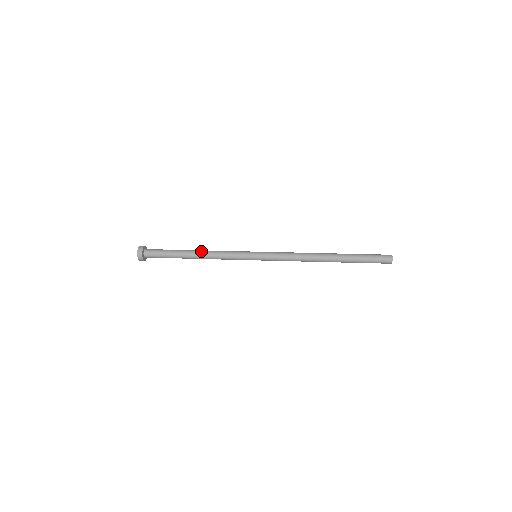
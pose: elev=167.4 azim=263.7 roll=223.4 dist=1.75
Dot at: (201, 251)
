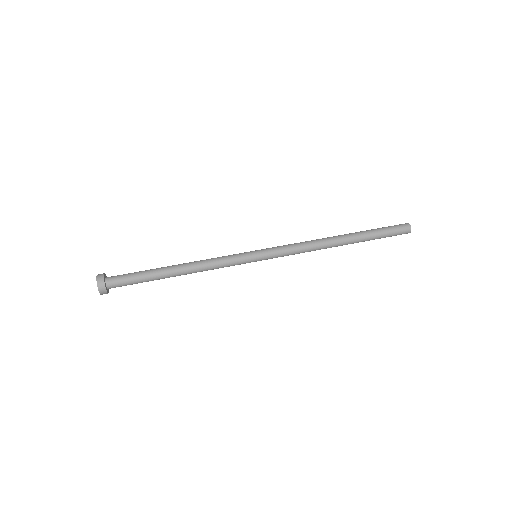
Dot at: (186, 268)
